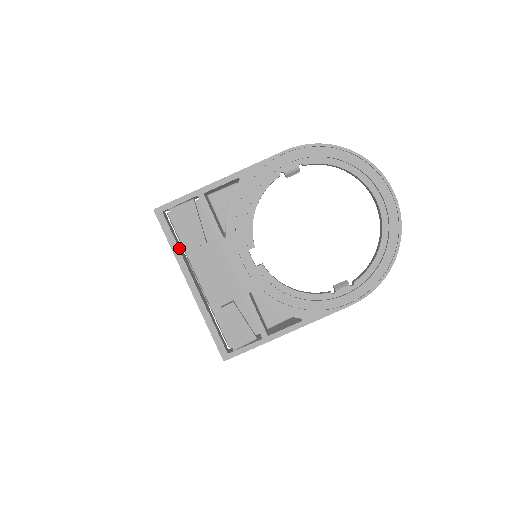
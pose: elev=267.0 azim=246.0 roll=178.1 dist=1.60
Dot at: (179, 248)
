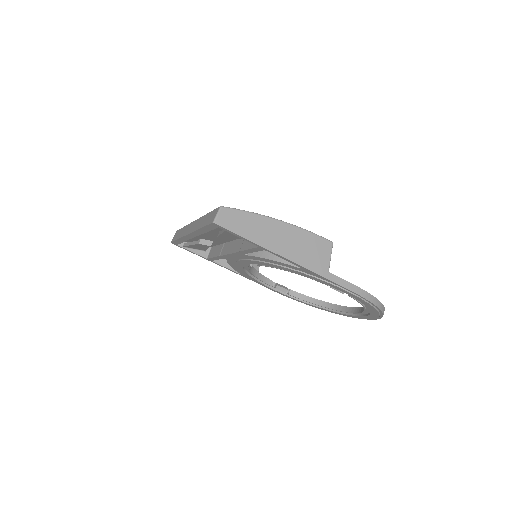
Dot at: (206, 232)
